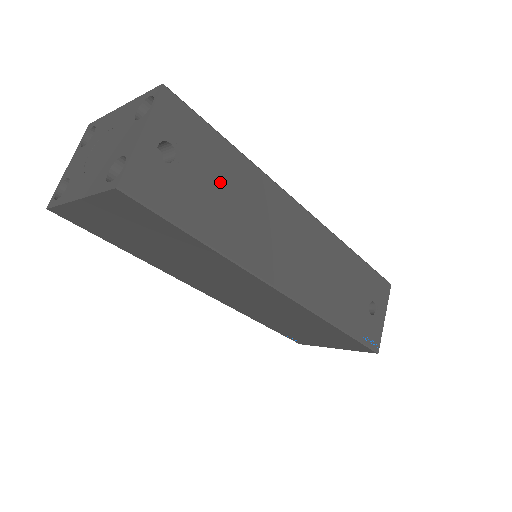
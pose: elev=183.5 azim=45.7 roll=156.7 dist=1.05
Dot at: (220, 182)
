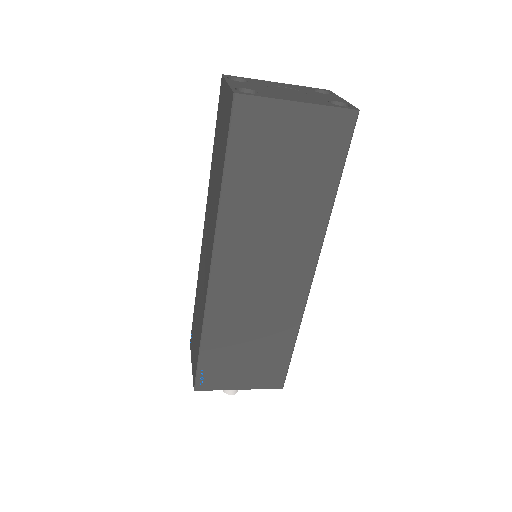
Dot at: occluded
